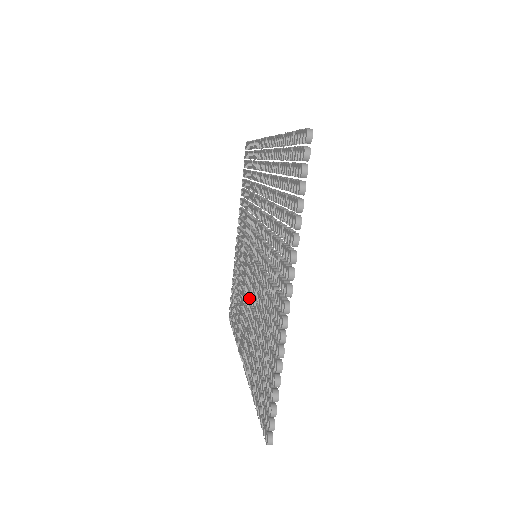
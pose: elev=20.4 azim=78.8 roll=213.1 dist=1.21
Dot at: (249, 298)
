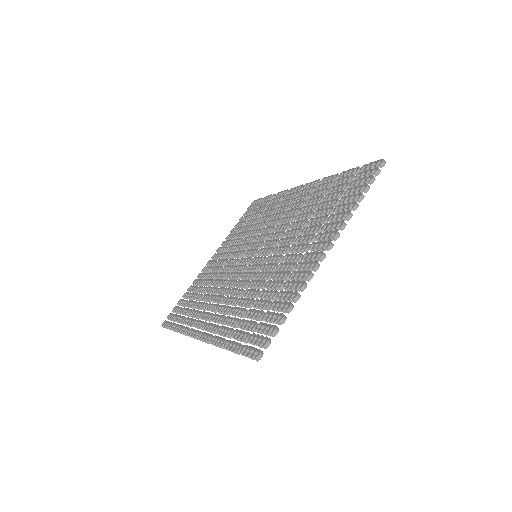
Dot at: occluded
